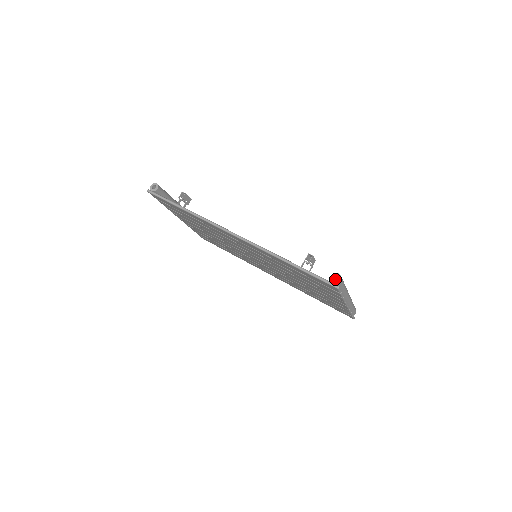
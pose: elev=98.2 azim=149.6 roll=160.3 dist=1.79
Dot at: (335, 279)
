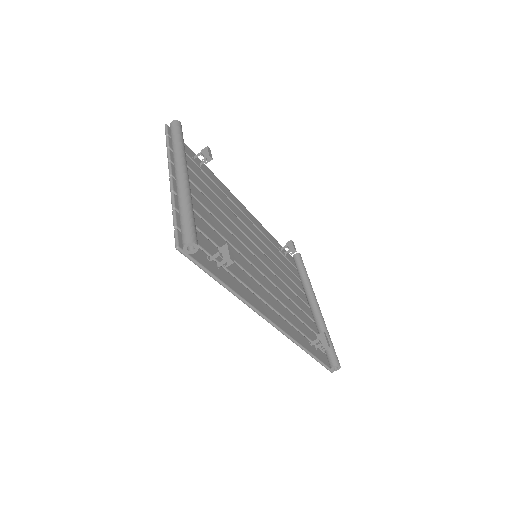
Dot at: (332, 357)
